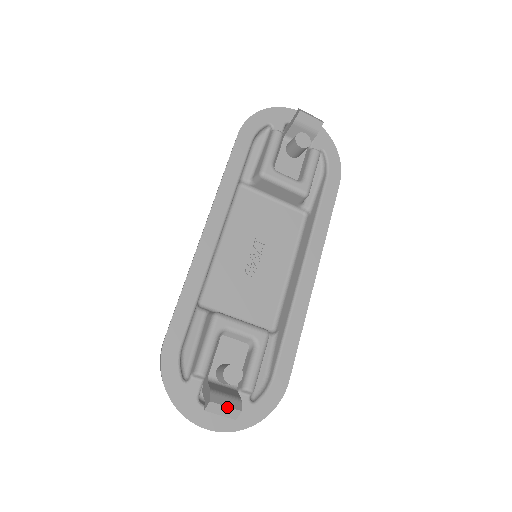
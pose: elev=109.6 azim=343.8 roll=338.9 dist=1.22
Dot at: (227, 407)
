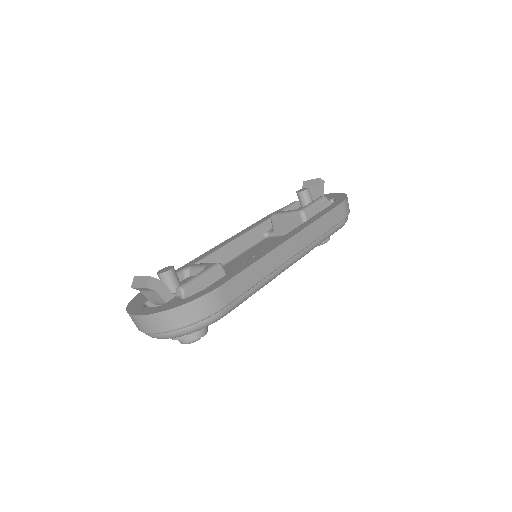
Dot at: (142, 277)
